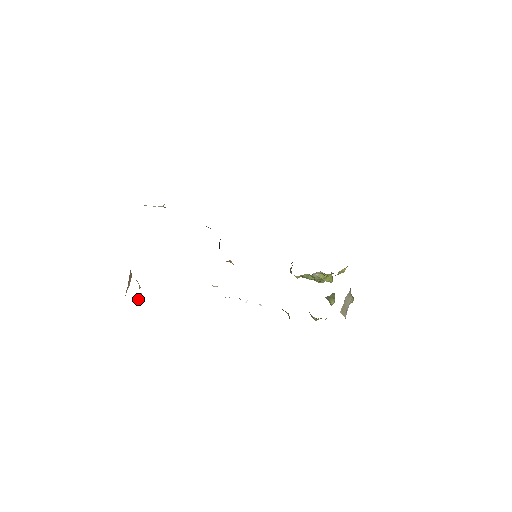
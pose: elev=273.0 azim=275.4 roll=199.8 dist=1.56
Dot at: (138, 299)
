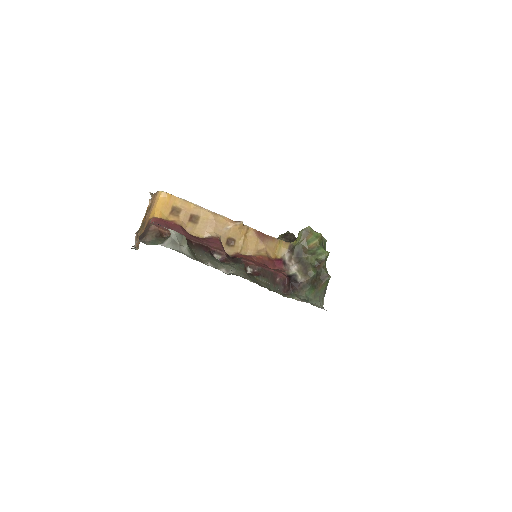
Dot at: (151, 198)
